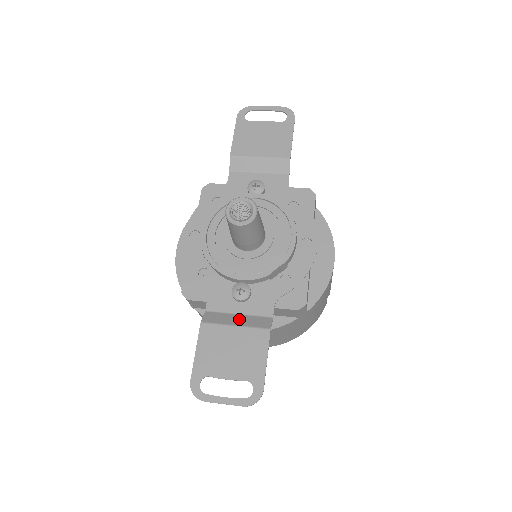
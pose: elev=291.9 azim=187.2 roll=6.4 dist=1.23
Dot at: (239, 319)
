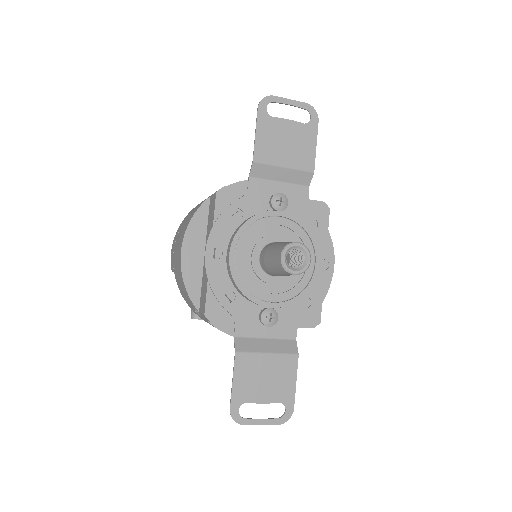
Dot at: (268, 345)
